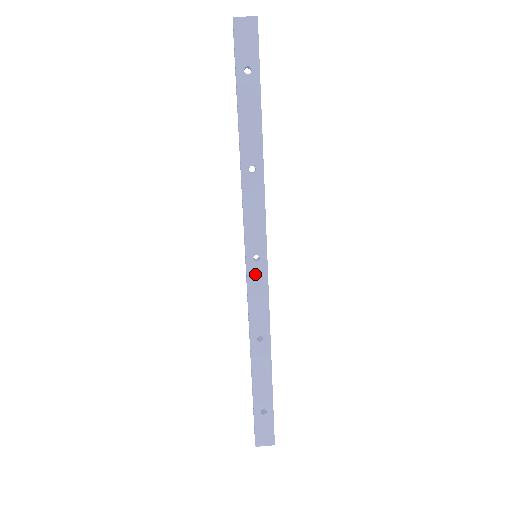
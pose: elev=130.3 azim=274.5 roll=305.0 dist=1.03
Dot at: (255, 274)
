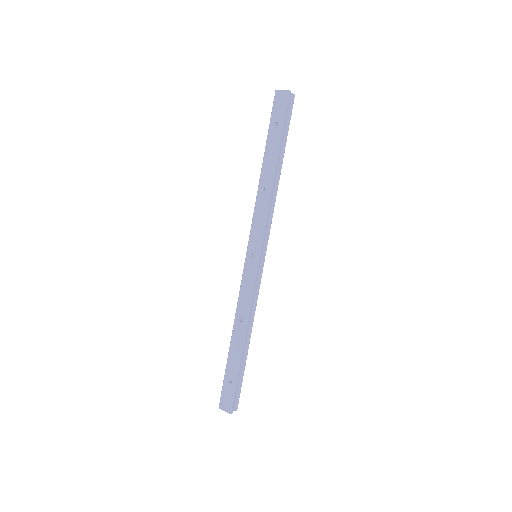
Dot at: (249, 267)
